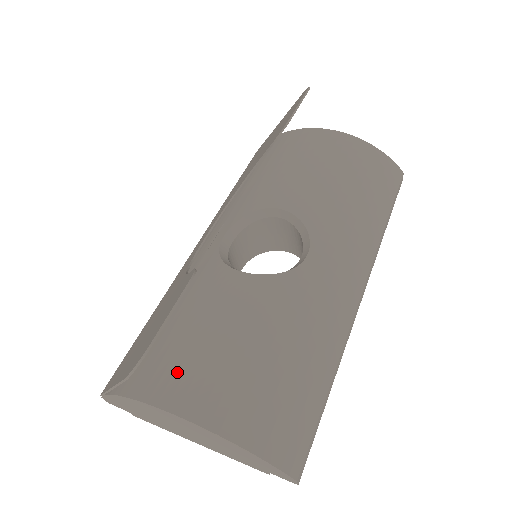
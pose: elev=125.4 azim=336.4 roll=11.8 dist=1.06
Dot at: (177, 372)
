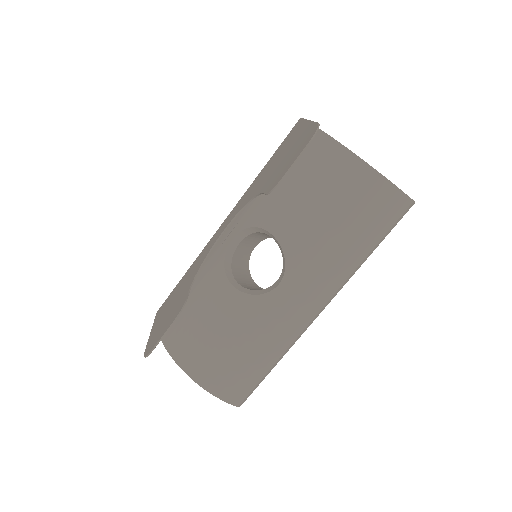
Dot at: (182, 339)
